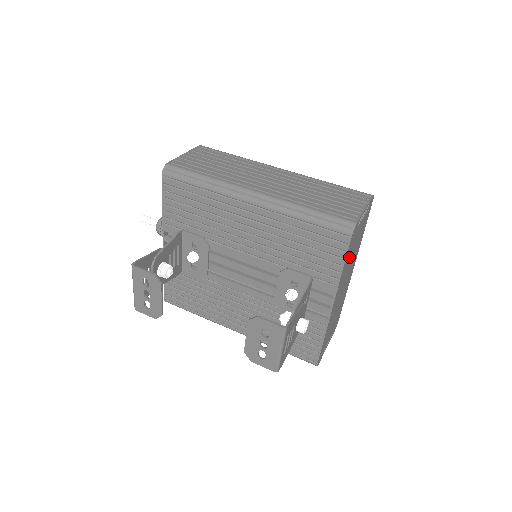
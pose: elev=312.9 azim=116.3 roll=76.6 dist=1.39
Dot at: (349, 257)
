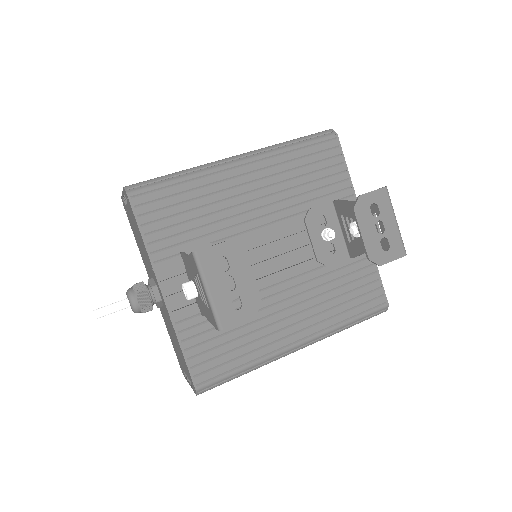
Dot at: occluded
